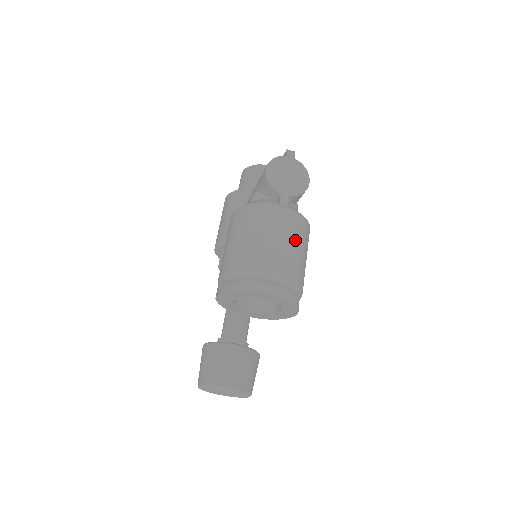
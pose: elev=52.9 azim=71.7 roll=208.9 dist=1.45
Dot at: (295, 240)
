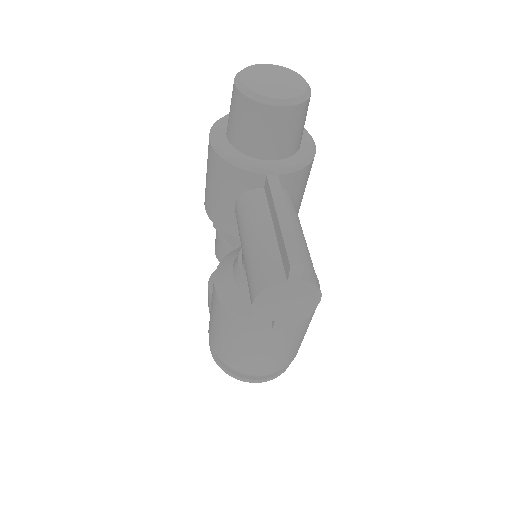
Dot at: (291, 345)
